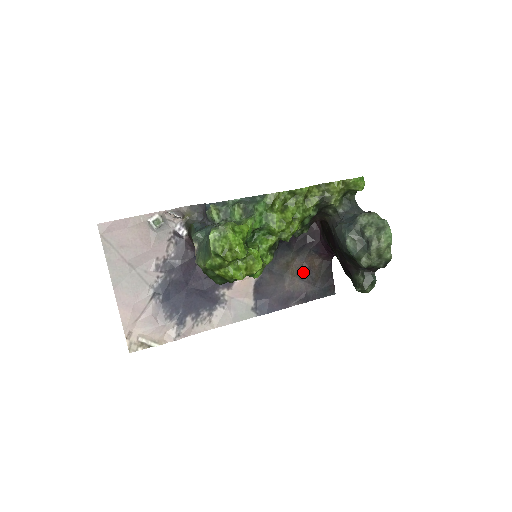
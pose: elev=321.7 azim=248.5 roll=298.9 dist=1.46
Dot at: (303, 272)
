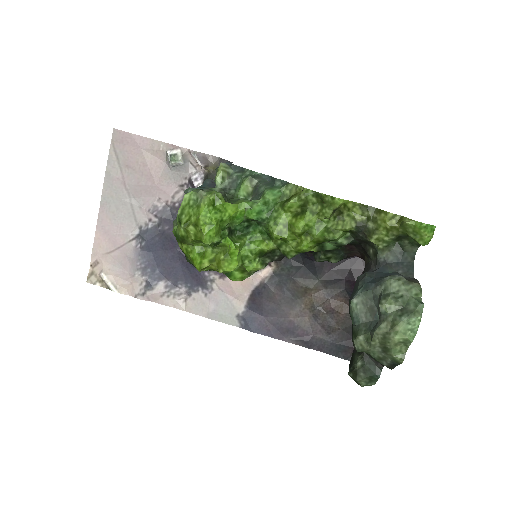
Dot at: (321, 310)
